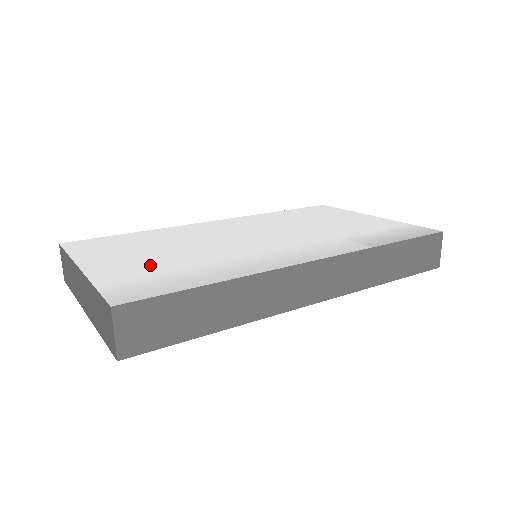
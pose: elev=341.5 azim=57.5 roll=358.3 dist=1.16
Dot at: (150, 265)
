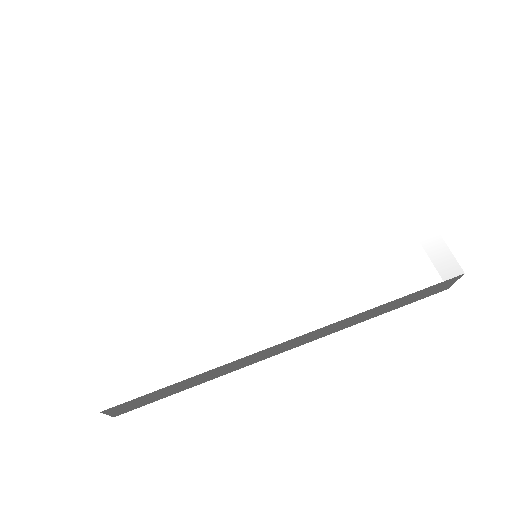
Dot at: (139, 315)
